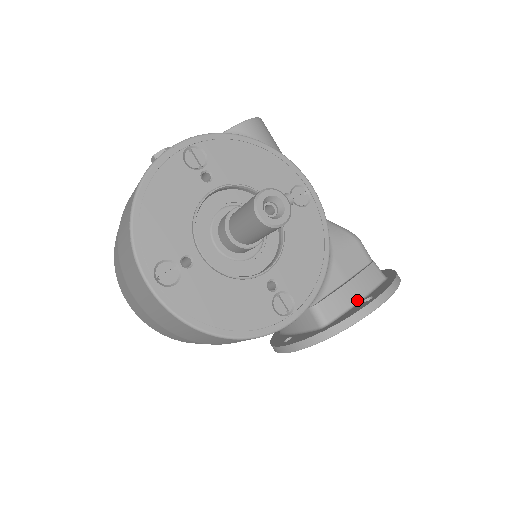
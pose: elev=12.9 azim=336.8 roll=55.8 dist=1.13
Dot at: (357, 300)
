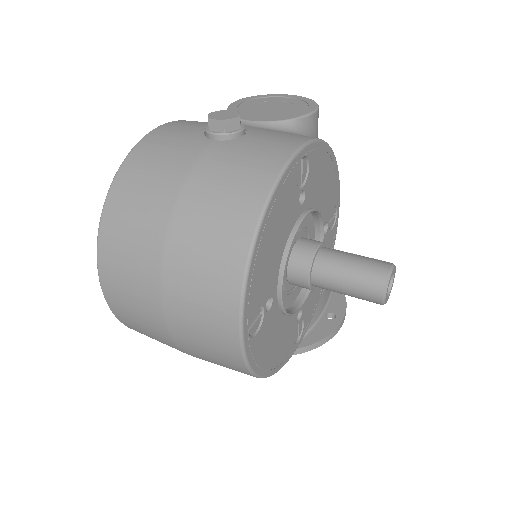
Dot at: (320, 313)
